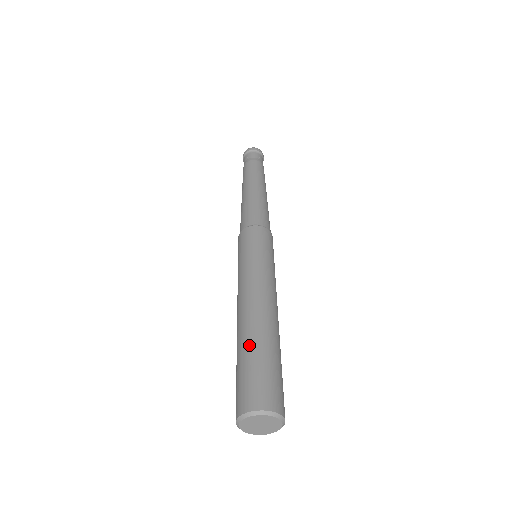
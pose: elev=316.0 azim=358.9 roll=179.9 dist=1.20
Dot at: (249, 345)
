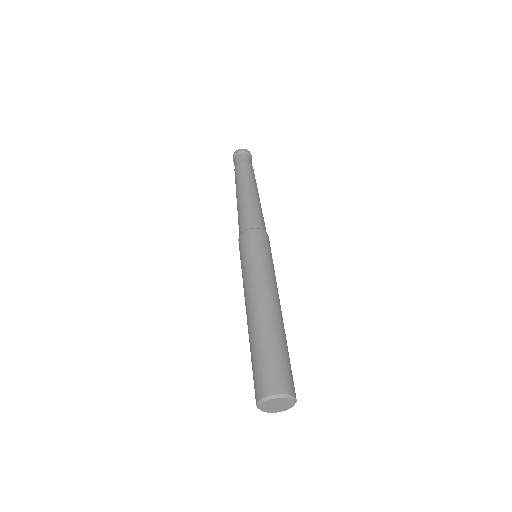
Dot at: (251, 346)
